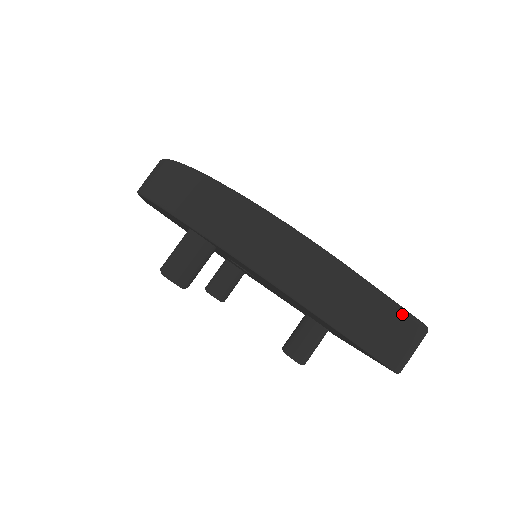
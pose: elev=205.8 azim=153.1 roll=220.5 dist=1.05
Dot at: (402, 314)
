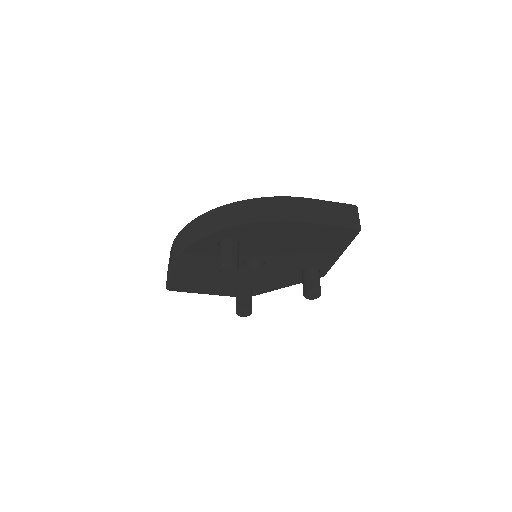
Dot at: (341, 204)
